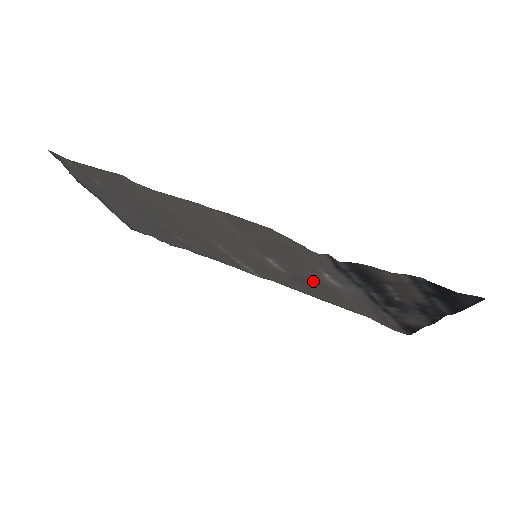
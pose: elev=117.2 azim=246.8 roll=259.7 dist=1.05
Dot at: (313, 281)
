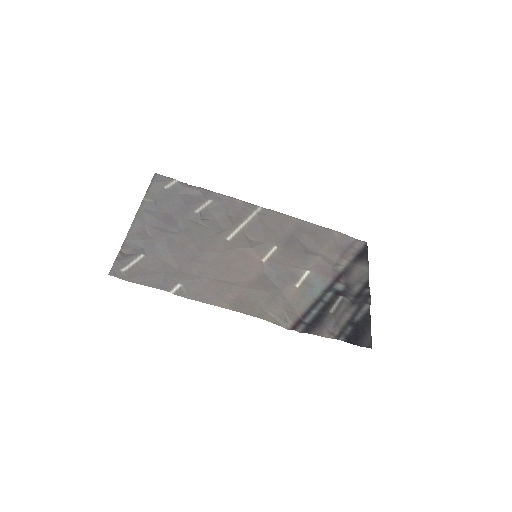
Dot at: (296, 255)
